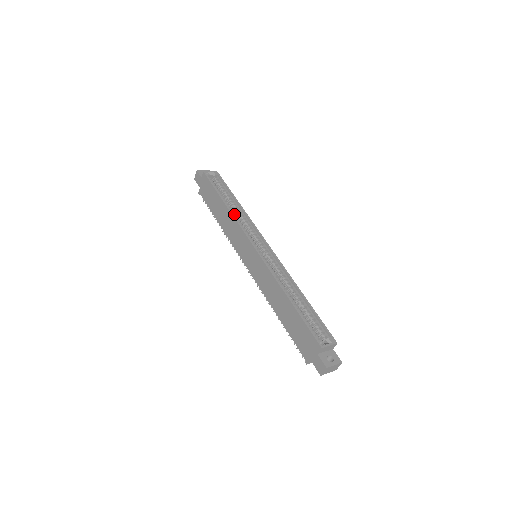
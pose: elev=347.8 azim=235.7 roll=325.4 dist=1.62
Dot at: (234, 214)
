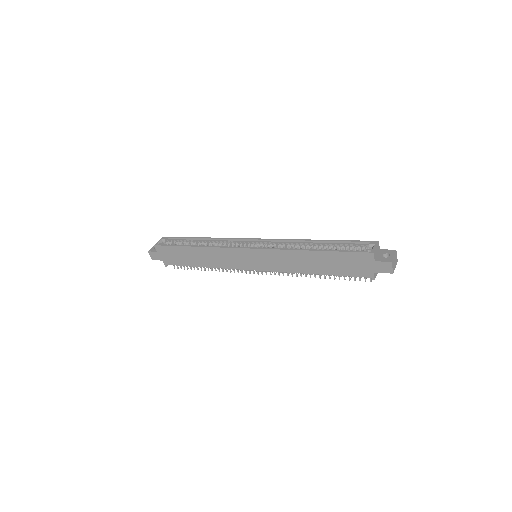
Dot at: occluded
